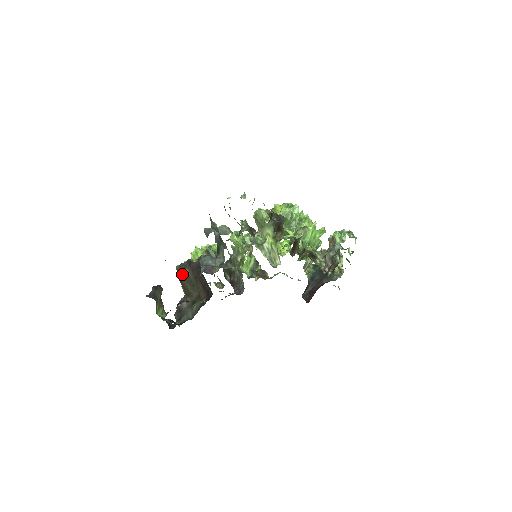
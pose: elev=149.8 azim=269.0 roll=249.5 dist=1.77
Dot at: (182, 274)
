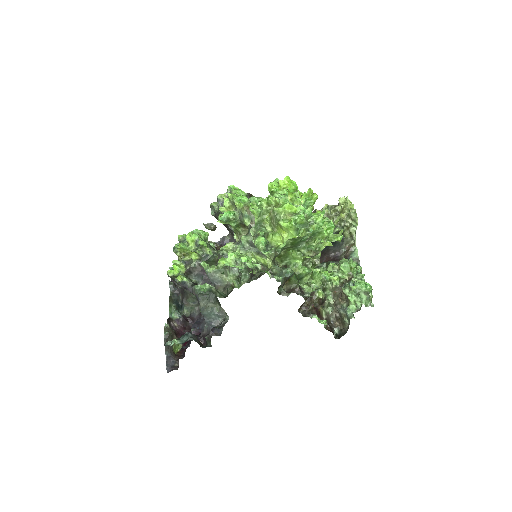
Dot at: occluded
